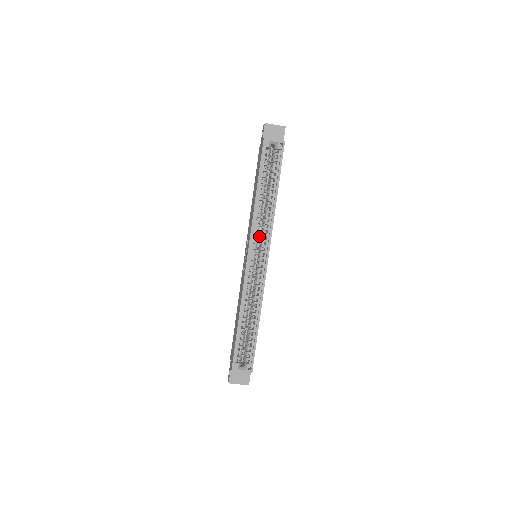
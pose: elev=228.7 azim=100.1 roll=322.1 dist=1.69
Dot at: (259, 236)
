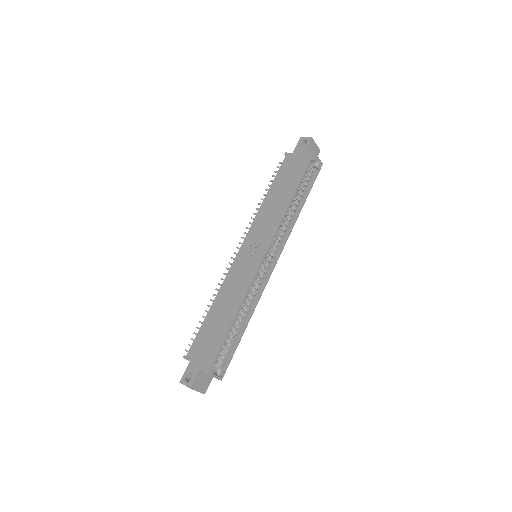
Dot at: occluded
